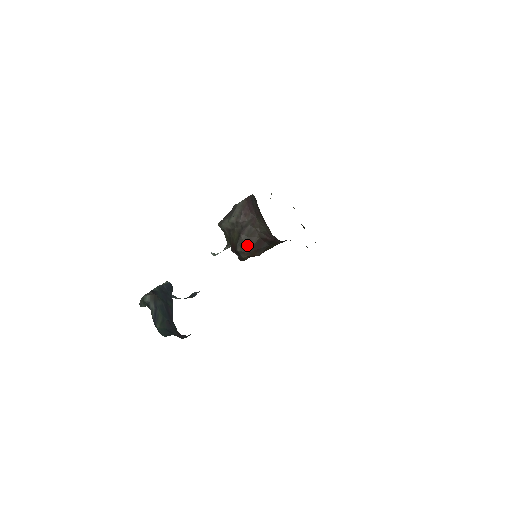
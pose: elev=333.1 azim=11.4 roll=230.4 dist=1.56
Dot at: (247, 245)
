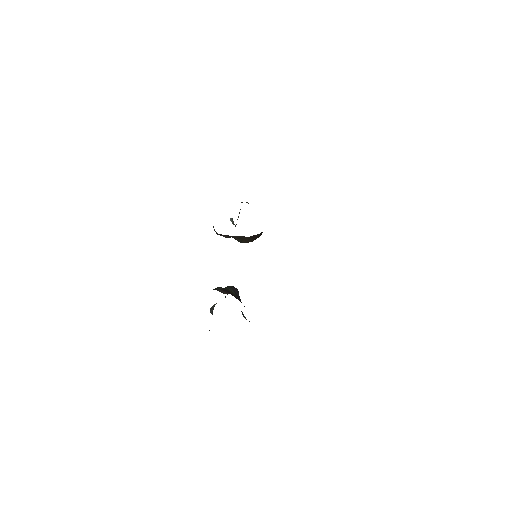
Dot at: (245, 241)
